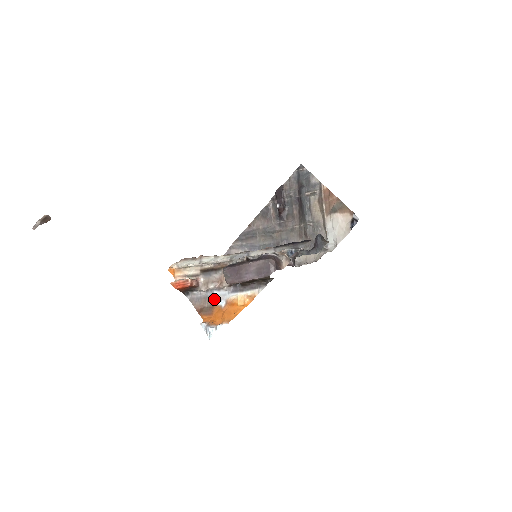
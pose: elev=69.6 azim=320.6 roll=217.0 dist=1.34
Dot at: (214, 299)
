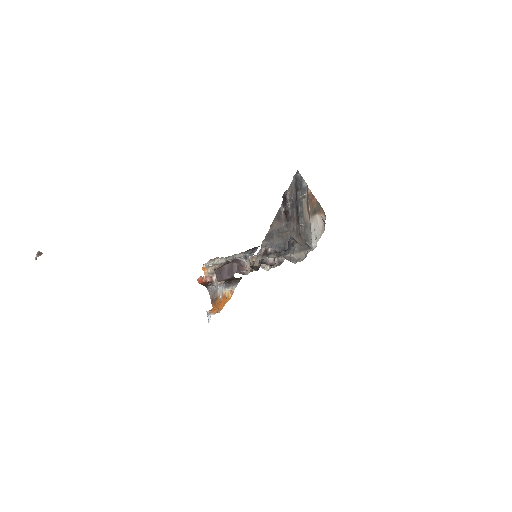
Dot at: (217, 292)
